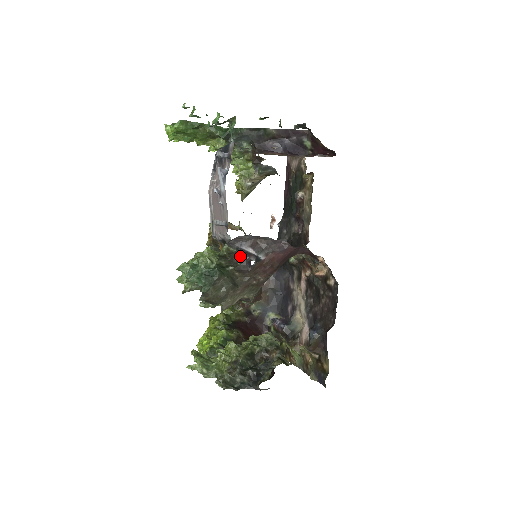
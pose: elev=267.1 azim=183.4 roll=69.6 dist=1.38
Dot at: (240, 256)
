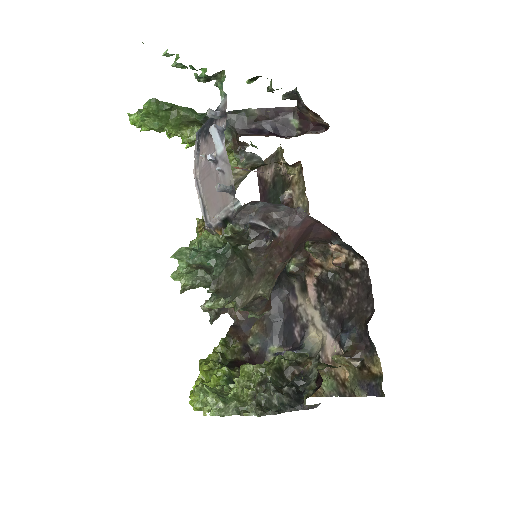
Dot at: (252, 230)
